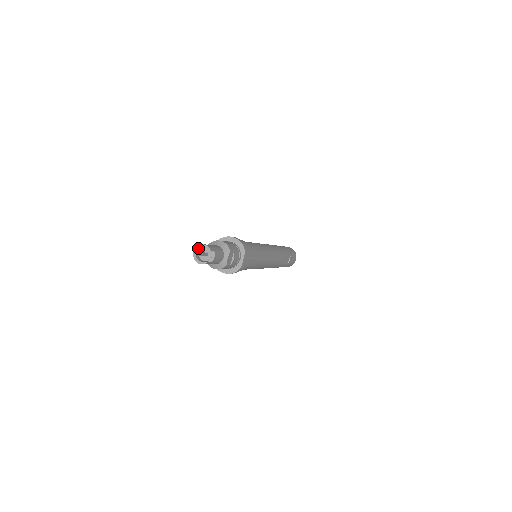
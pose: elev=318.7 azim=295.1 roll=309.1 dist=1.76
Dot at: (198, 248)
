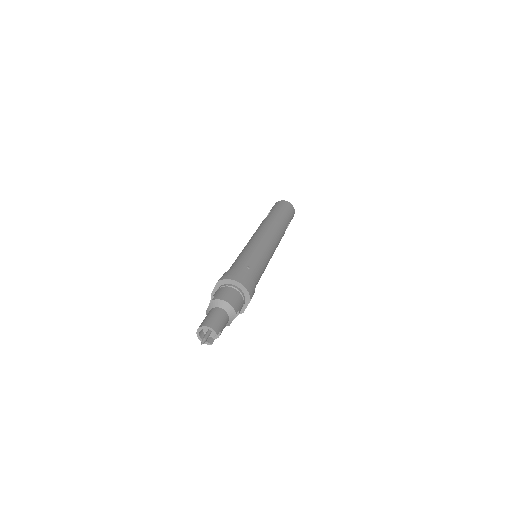
Dot at: (203, 328)
